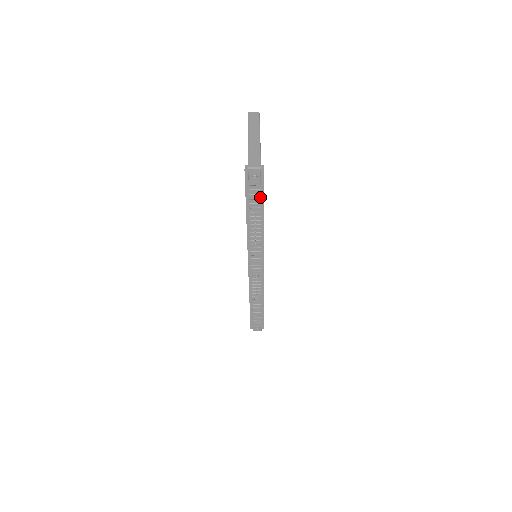
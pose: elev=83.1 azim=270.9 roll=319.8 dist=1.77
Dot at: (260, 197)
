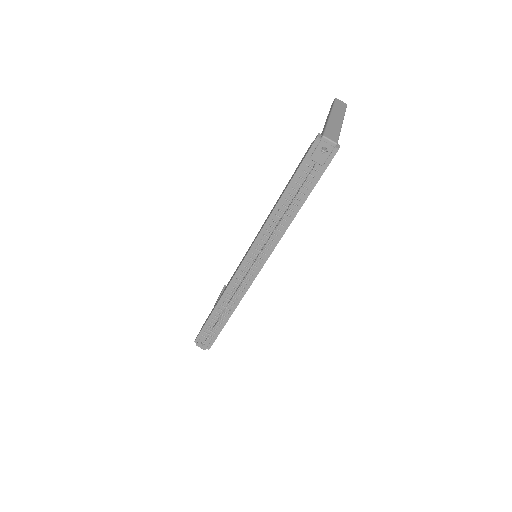
Dot at: (312, 181)
